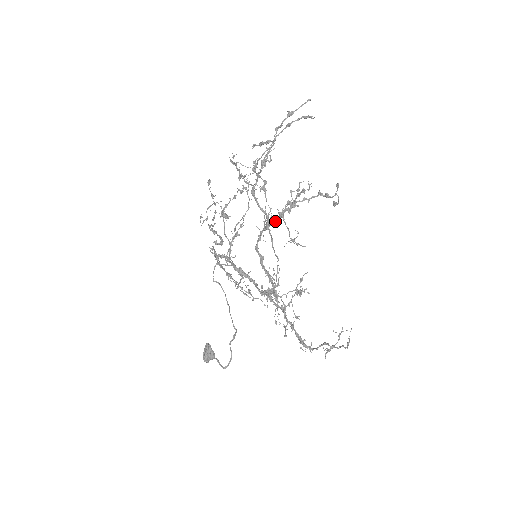
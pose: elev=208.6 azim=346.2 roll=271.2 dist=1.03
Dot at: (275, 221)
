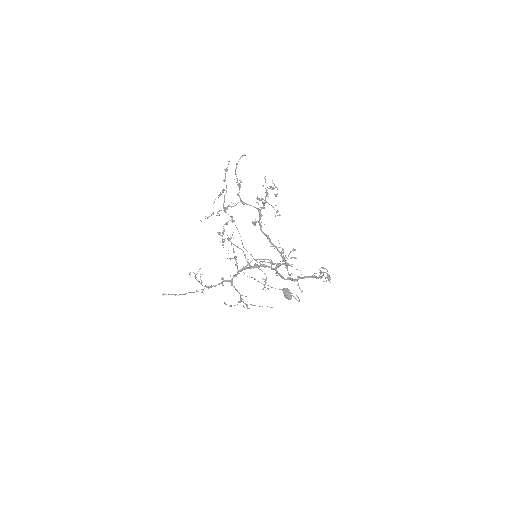
Dot at: (263, 208)
